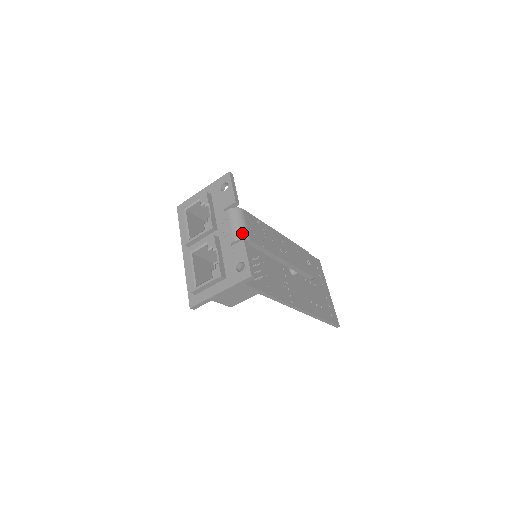
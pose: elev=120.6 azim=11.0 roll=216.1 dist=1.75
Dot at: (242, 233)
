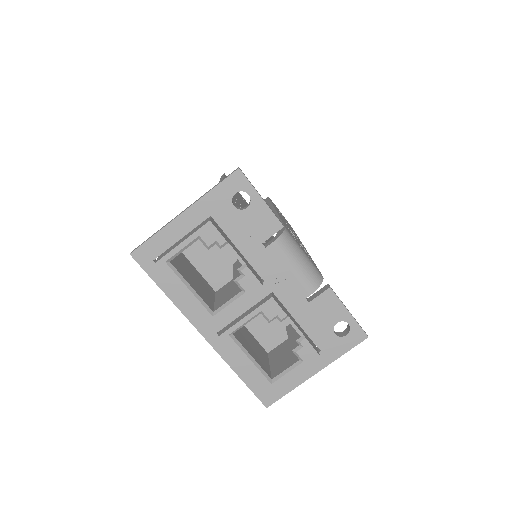
Dot at: (315, 275)
